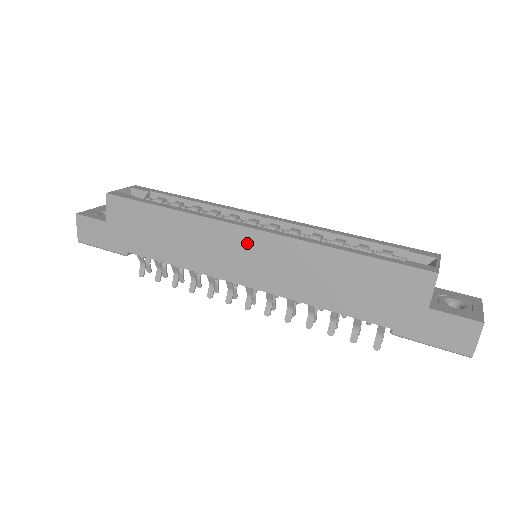
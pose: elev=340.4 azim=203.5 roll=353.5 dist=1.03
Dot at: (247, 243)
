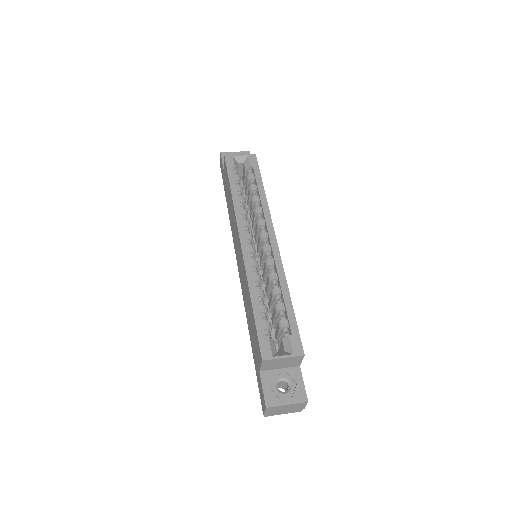
Dot at: (239, 248)
